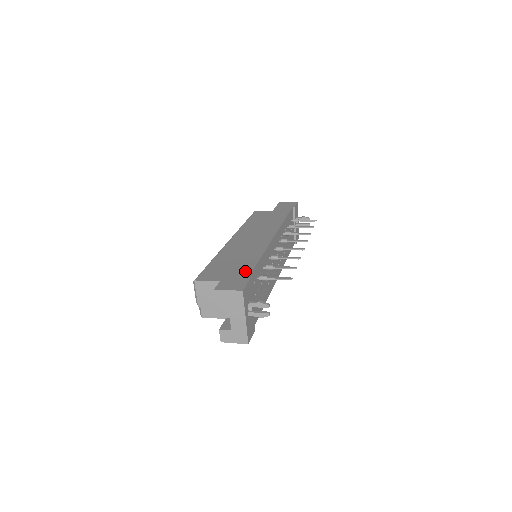
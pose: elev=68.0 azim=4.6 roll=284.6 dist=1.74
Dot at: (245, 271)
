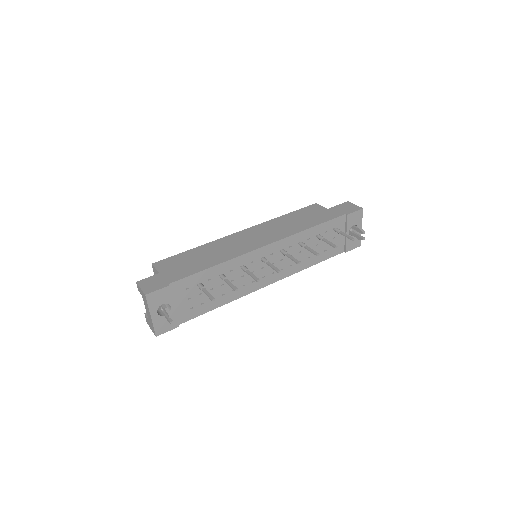
Dot at: (179, 275)
